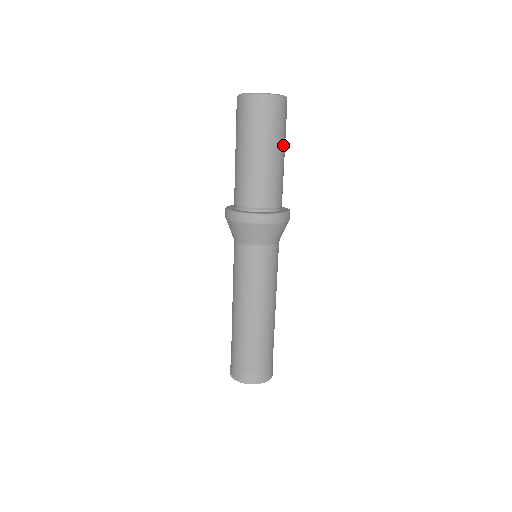
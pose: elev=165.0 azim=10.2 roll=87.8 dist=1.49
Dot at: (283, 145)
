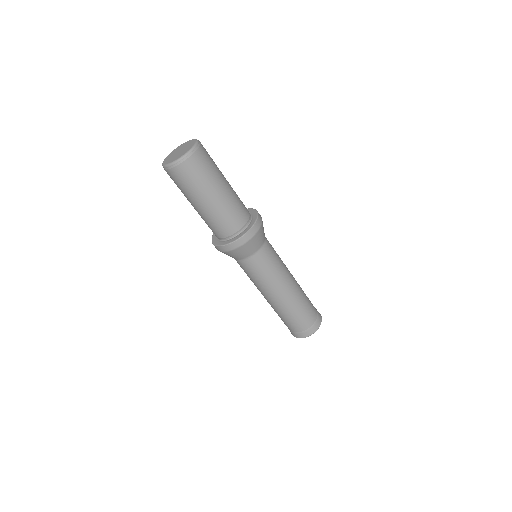
Dot at: (221, 176)
